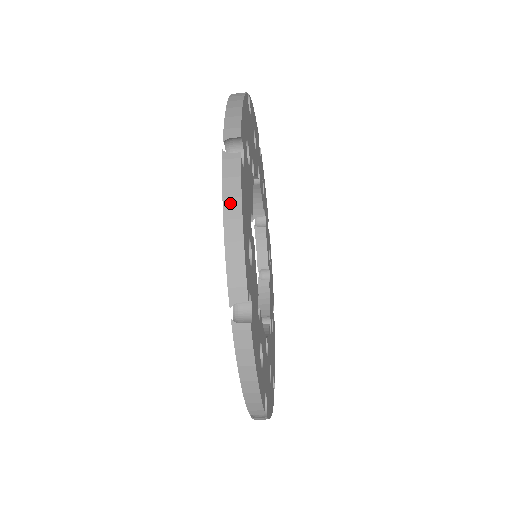
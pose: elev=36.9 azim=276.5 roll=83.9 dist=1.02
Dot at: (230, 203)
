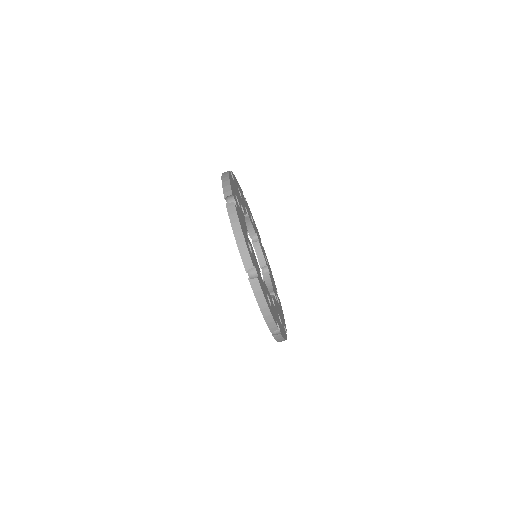
Dot at: (224, 176)
